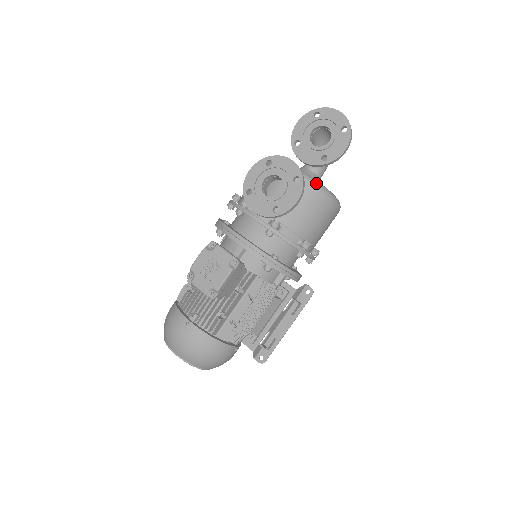
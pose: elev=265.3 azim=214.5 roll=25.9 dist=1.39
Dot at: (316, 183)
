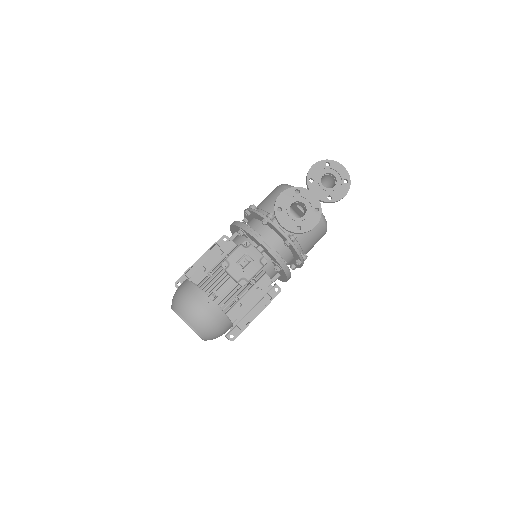
Dot at: occluded
